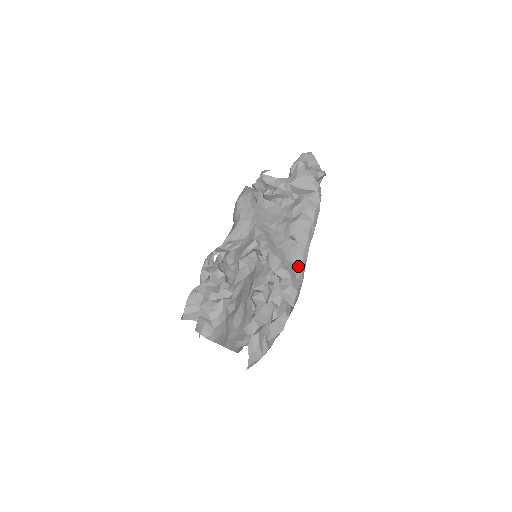
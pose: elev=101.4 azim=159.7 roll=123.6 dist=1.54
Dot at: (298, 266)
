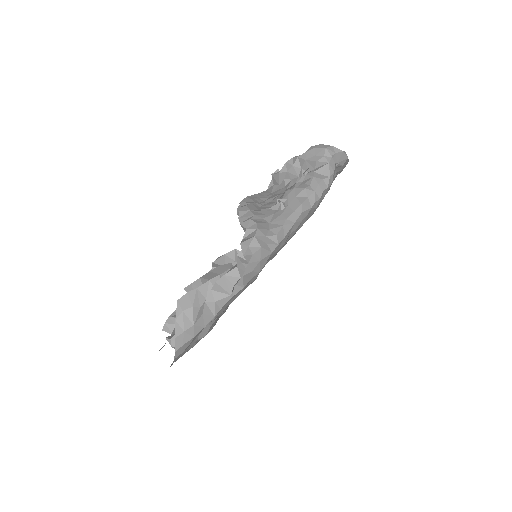
Dot at: (275, 227)
